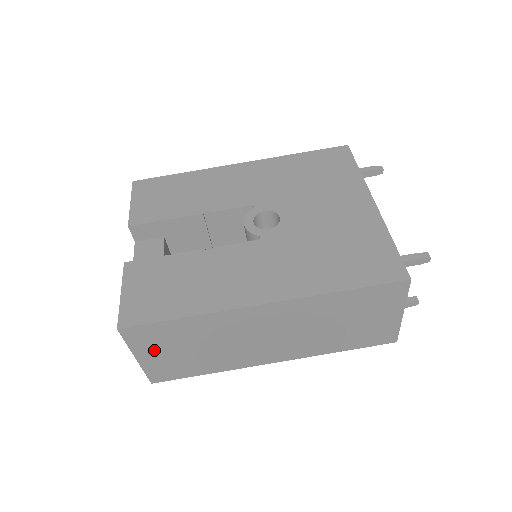
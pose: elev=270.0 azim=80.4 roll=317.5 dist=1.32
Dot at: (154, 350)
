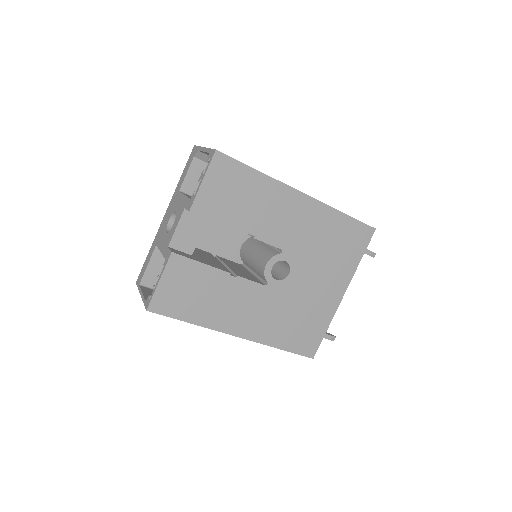
Dot at: occluded
